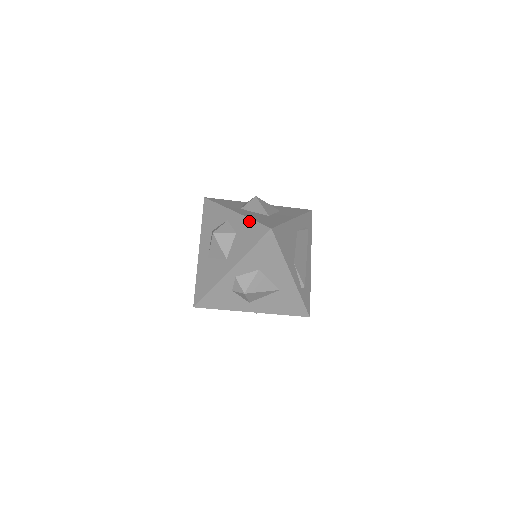
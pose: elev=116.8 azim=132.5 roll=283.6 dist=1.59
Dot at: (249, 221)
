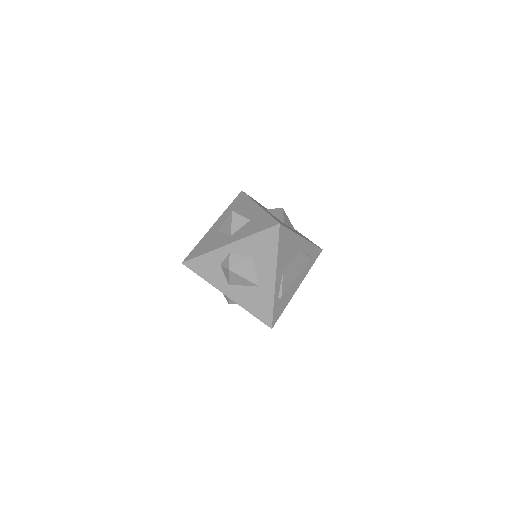
Dot at: (266, 214)
